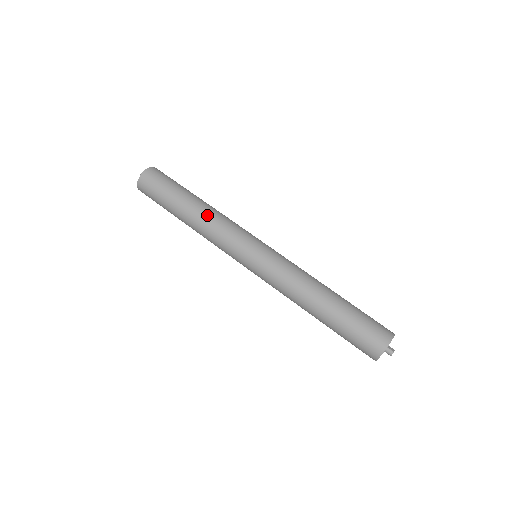
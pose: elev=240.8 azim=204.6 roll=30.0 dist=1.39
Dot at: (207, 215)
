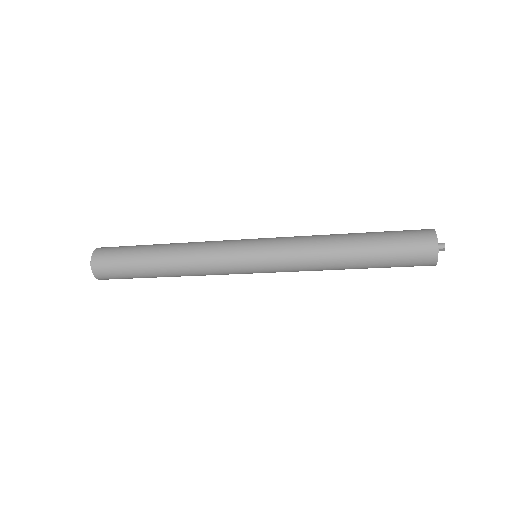
Dot at: (186, 243)
